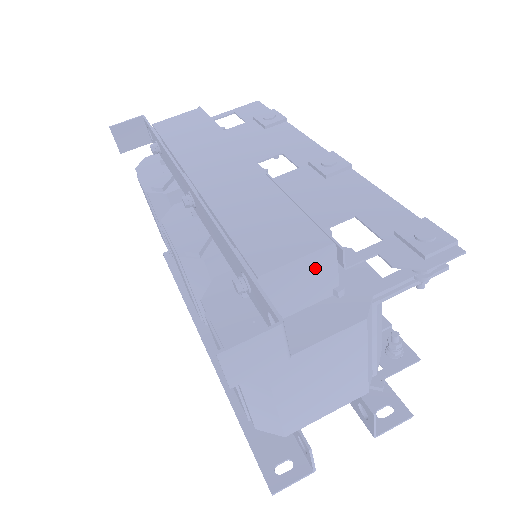
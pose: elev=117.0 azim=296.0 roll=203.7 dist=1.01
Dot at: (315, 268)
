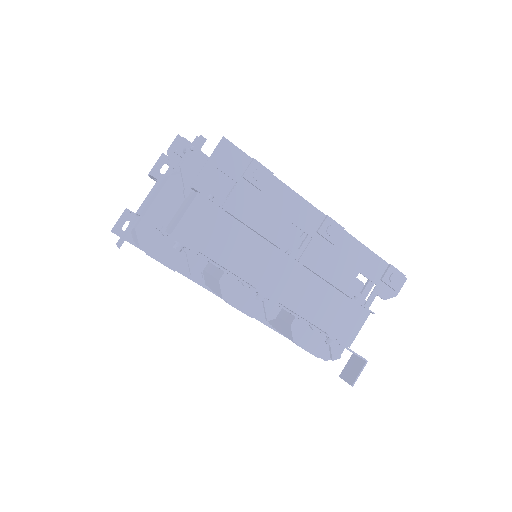
Dot at: occluded
